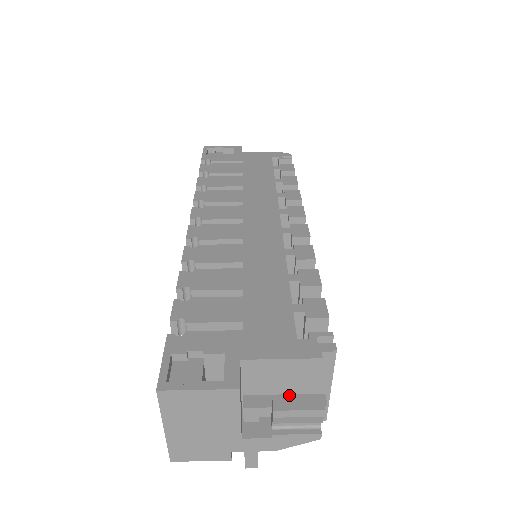
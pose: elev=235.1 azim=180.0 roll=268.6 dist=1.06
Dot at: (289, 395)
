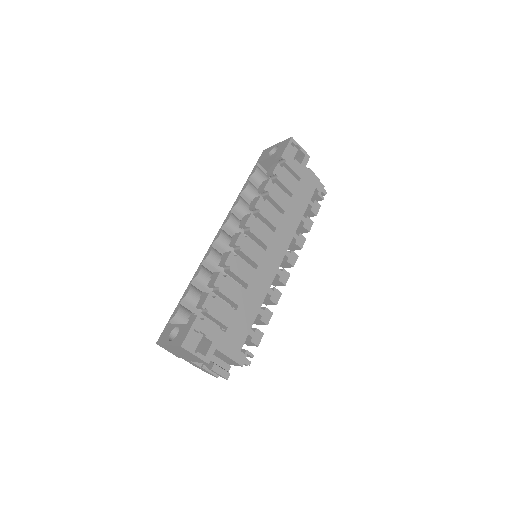
Dot at: (219, 359)
